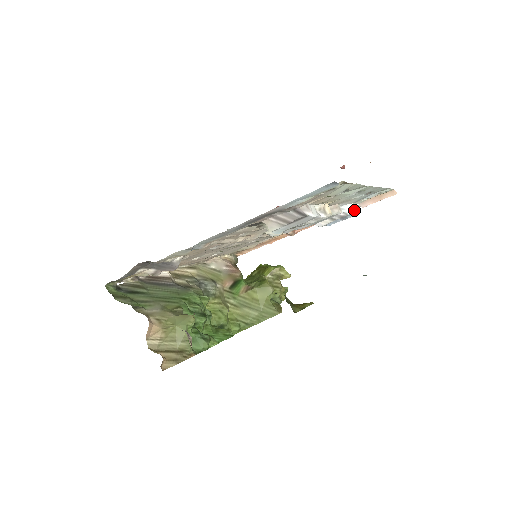
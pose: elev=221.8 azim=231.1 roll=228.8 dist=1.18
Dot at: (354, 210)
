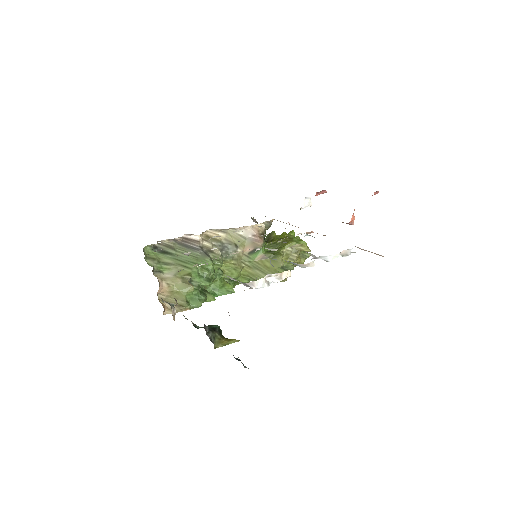
Dot at: (340, 256)
